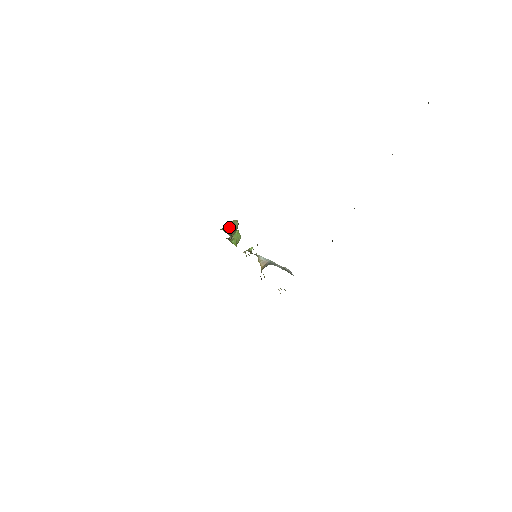
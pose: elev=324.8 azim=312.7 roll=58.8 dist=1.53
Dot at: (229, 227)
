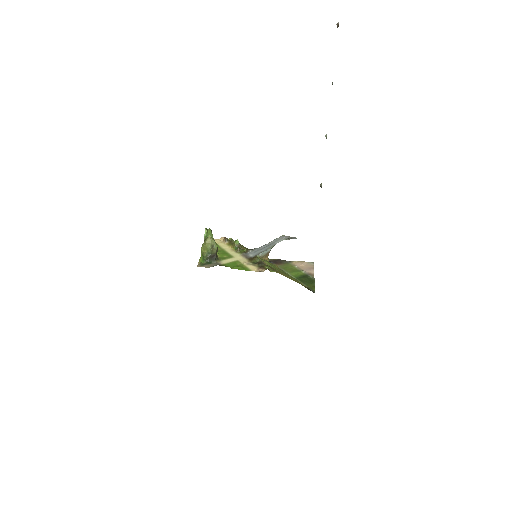
Dot at: (210, 254)
